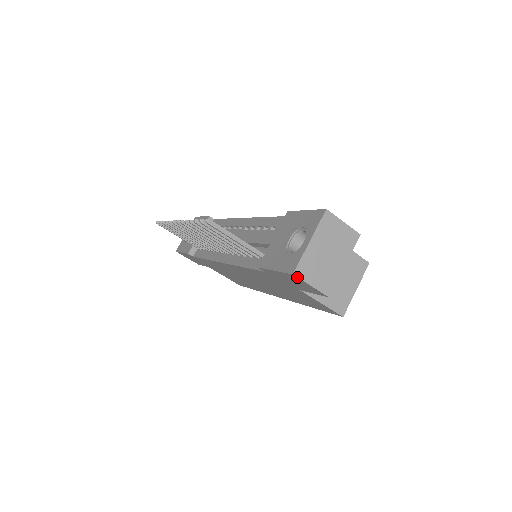
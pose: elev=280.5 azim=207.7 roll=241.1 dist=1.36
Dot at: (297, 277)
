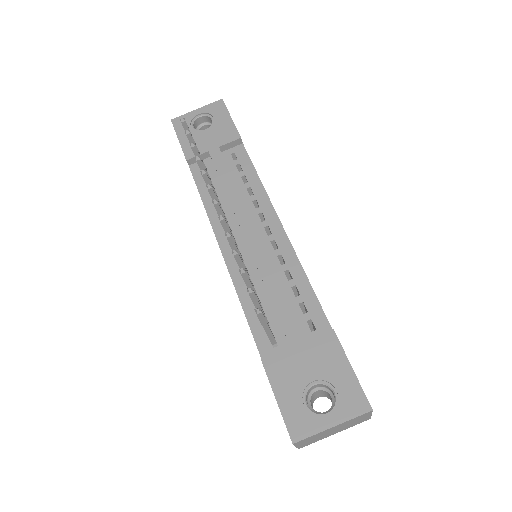
Dot at: (293, 444)
